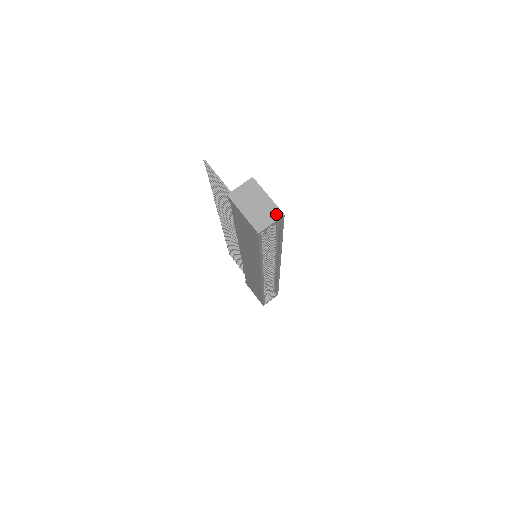
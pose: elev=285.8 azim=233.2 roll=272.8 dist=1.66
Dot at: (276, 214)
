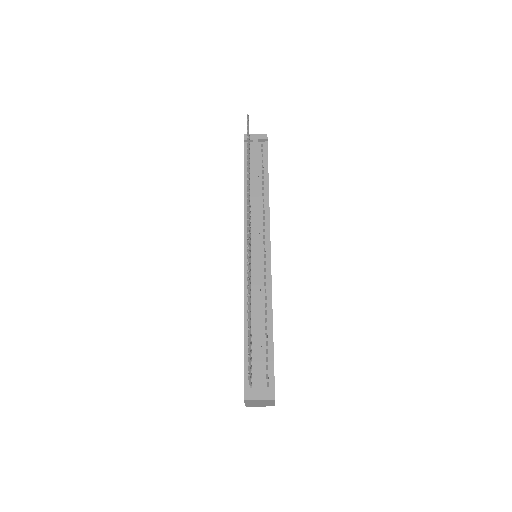
Dot at: occluded
